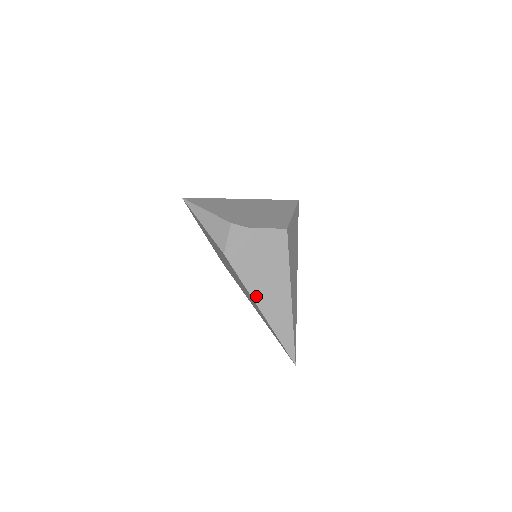
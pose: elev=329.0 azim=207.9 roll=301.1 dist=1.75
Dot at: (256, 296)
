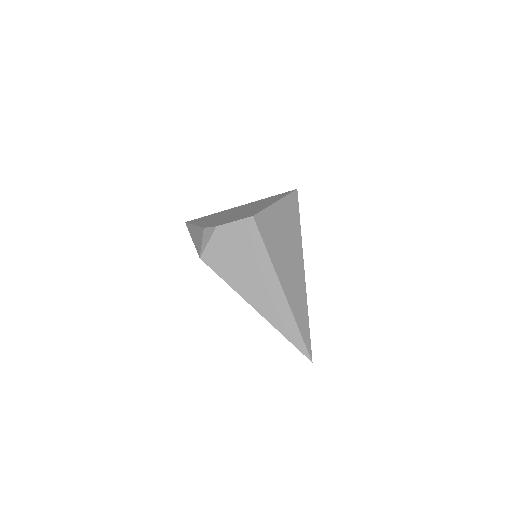
Dot at: (244, 293)
